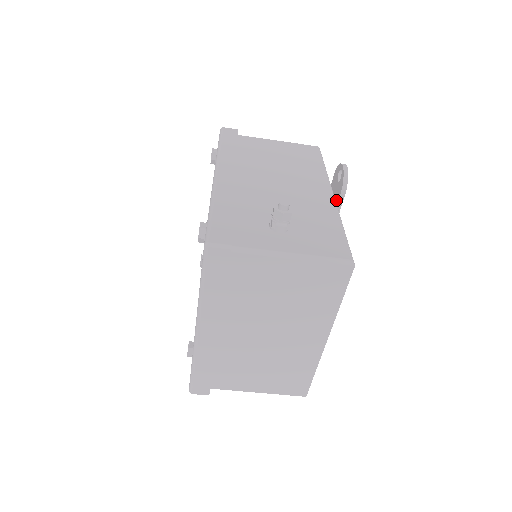
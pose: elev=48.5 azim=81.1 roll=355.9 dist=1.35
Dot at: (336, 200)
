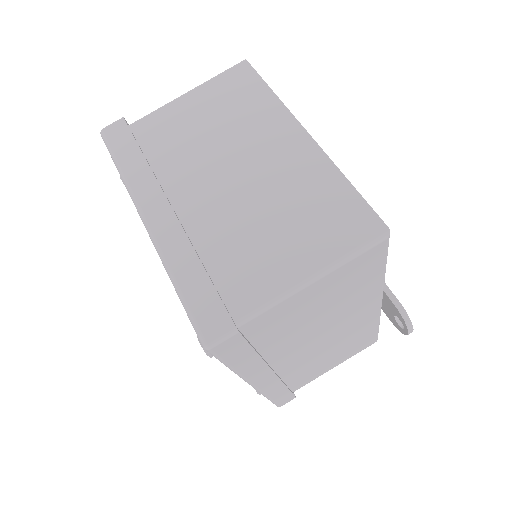
Dot at: occluded
